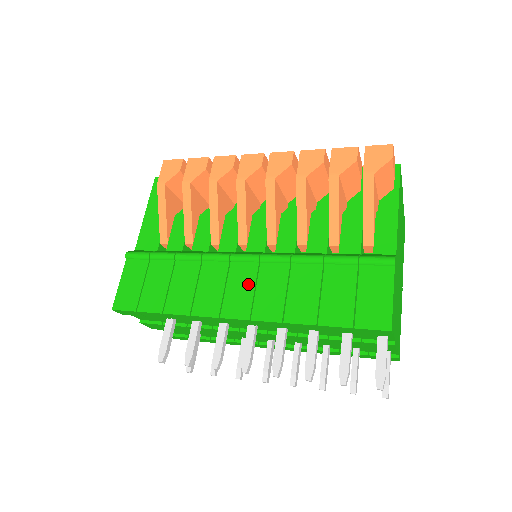
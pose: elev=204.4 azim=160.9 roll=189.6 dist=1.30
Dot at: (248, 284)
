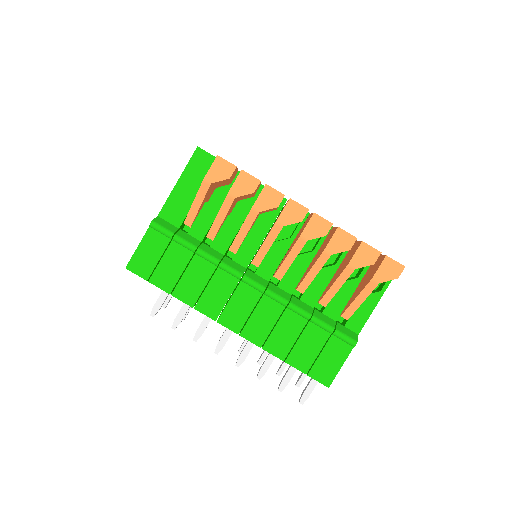
Dot at: (248, 307)
